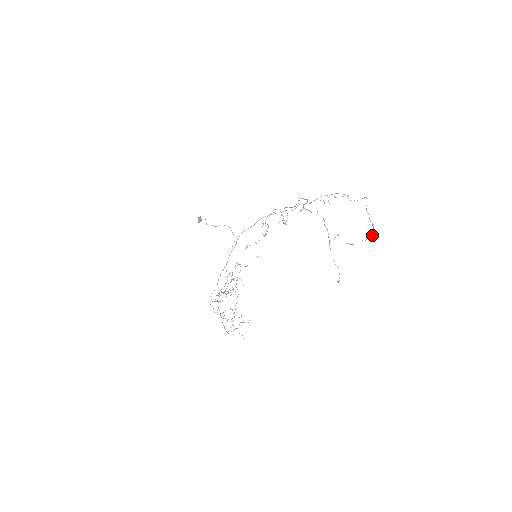
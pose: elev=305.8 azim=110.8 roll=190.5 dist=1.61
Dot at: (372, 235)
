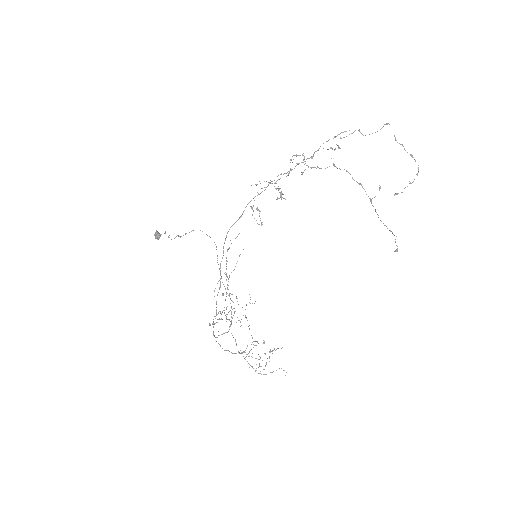
Dot at: (418, 171)
